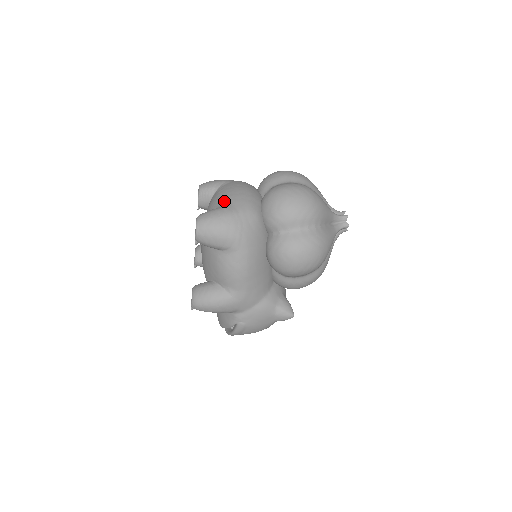
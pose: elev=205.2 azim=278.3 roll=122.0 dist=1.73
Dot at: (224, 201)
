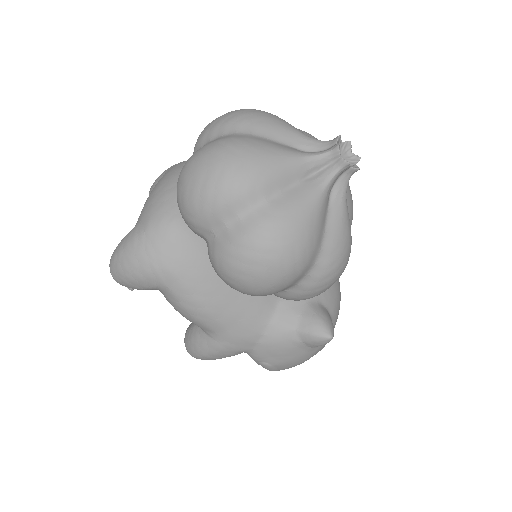
Dot at: occluded
